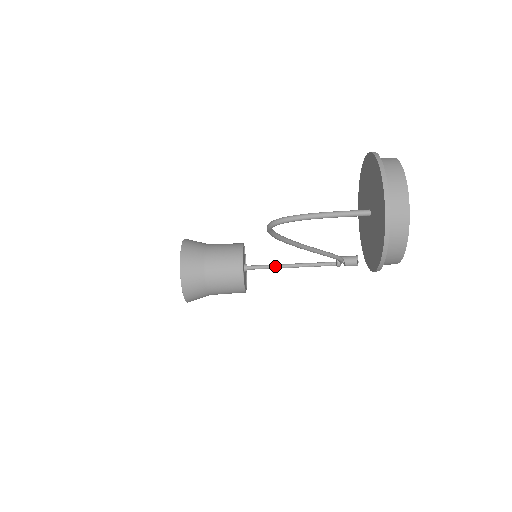
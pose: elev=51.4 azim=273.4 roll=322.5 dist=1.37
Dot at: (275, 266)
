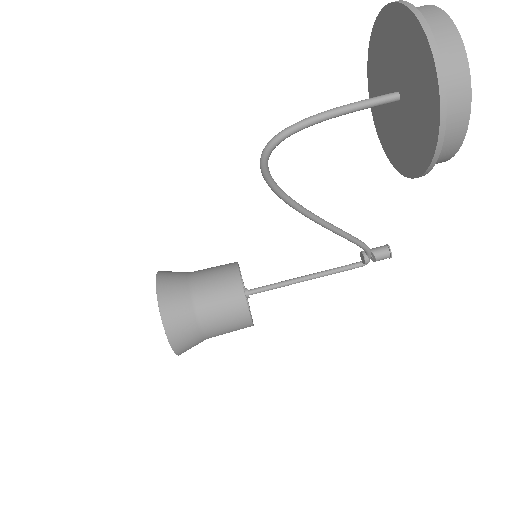
Dot at: (284, 282)
